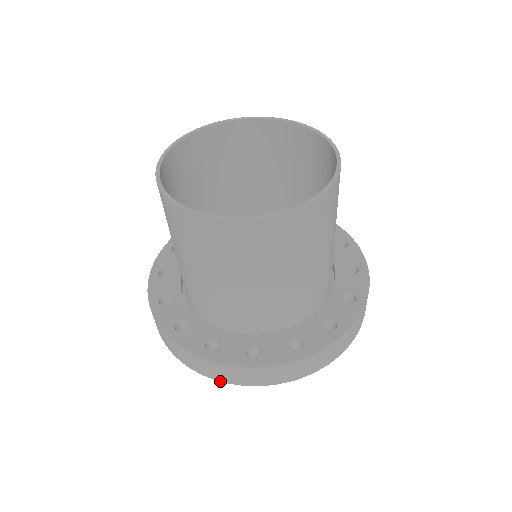
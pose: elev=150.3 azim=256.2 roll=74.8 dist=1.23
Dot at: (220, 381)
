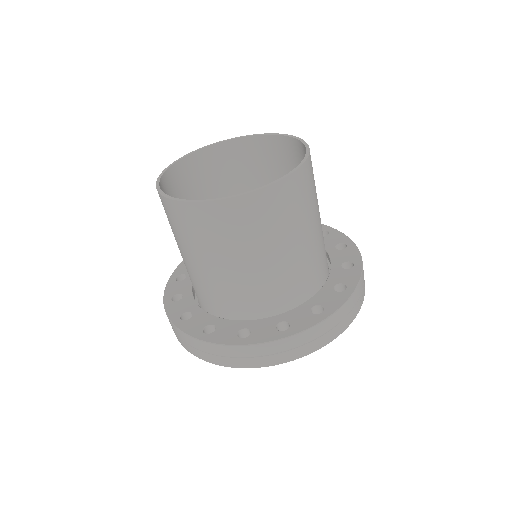
Dot at: occluded
